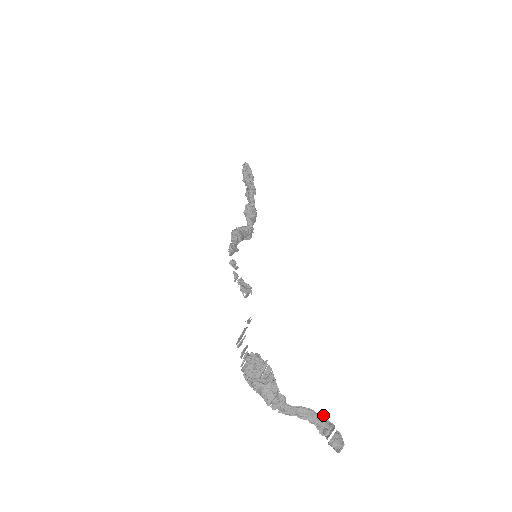
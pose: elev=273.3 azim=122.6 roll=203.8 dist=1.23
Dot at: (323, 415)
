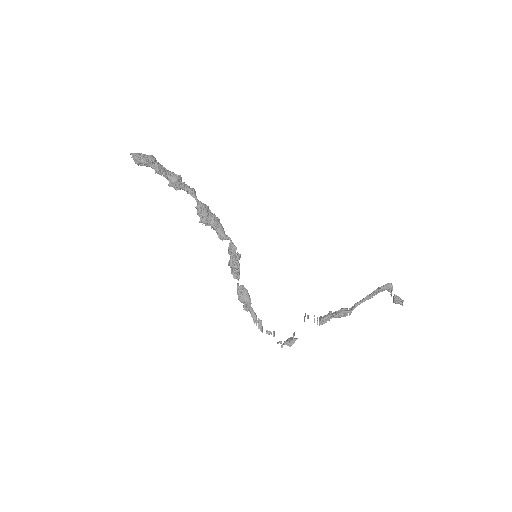
Dot at: (381, 288)
